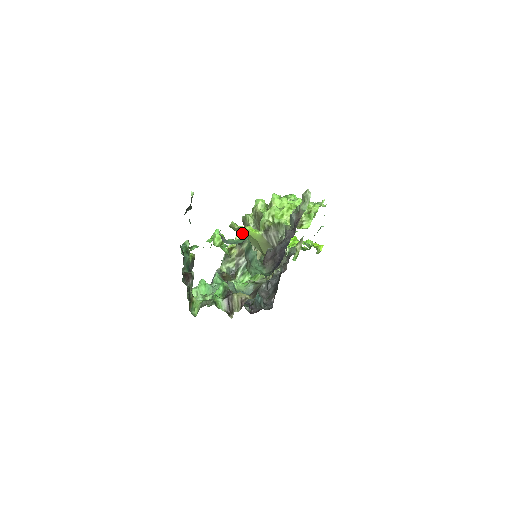
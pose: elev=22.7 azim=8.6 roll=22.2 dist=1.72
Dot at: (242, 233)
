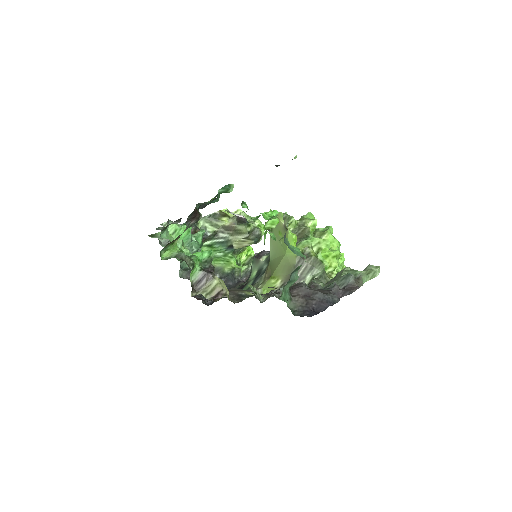
Dot at: (279, 231)
